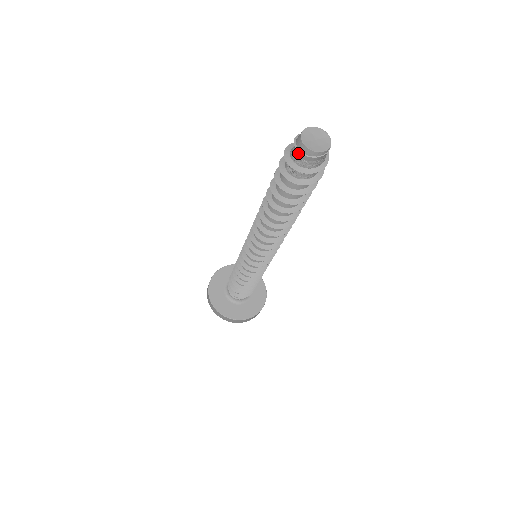
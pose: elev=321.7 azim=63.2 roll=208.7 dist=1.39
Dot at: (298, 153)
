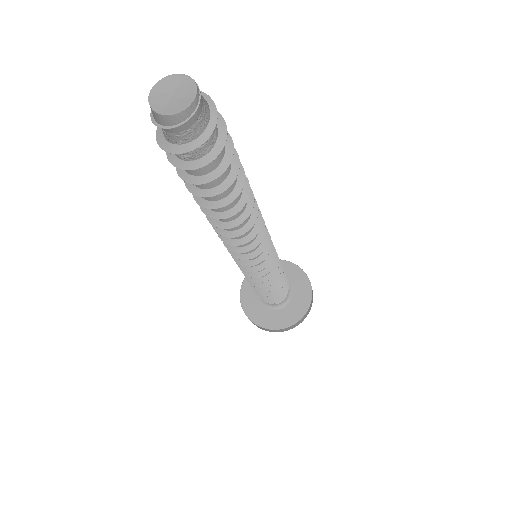
Dot at: (171, 131)
